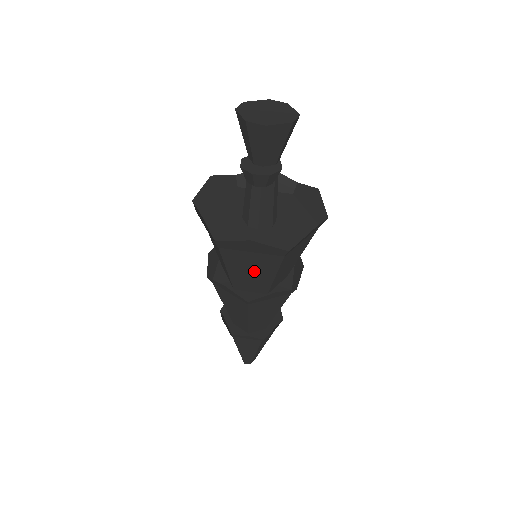
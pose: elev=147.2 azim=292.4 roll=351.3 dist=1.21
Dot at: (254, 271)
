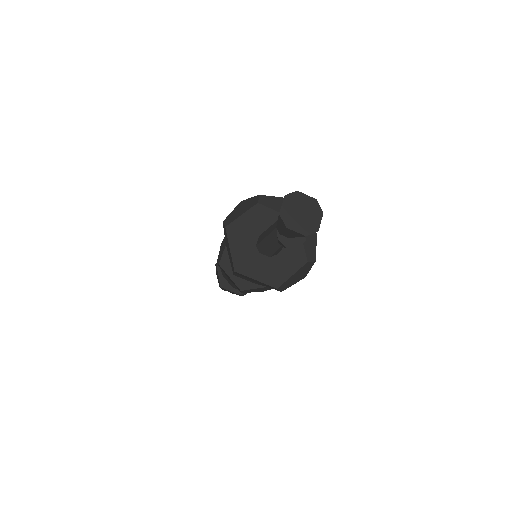
Dot at: occluded
